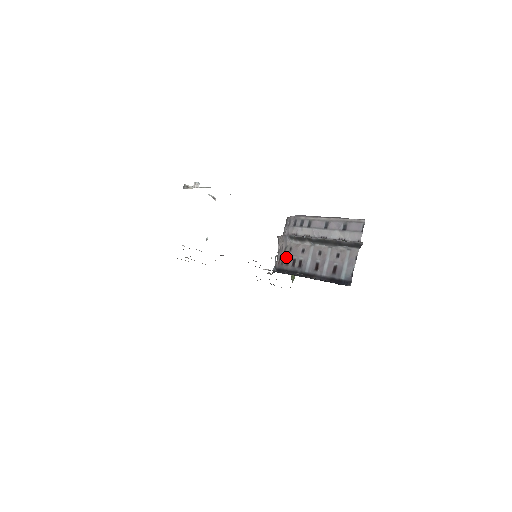
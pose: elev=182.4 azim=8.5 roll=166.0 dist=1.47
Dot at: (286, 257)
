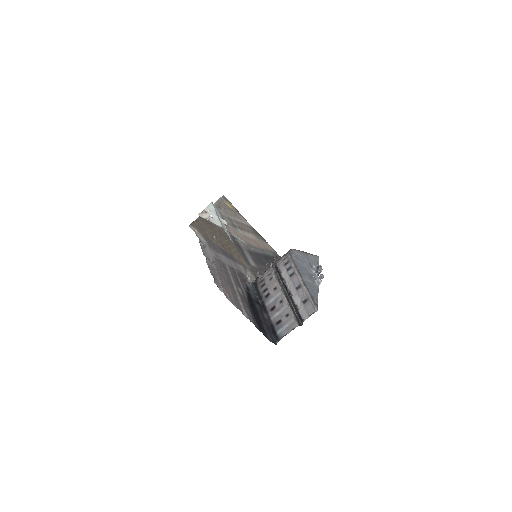
Dot at: (265, 281)
